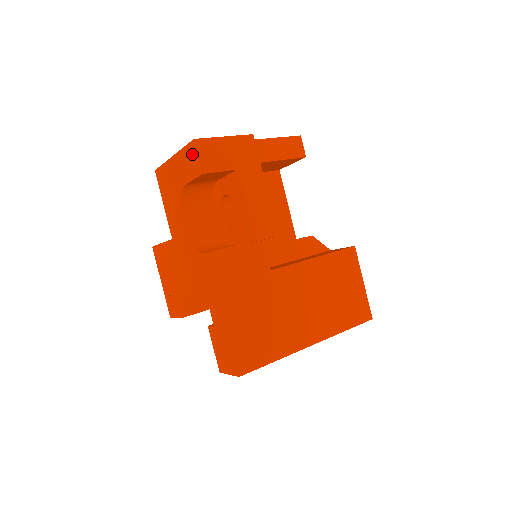
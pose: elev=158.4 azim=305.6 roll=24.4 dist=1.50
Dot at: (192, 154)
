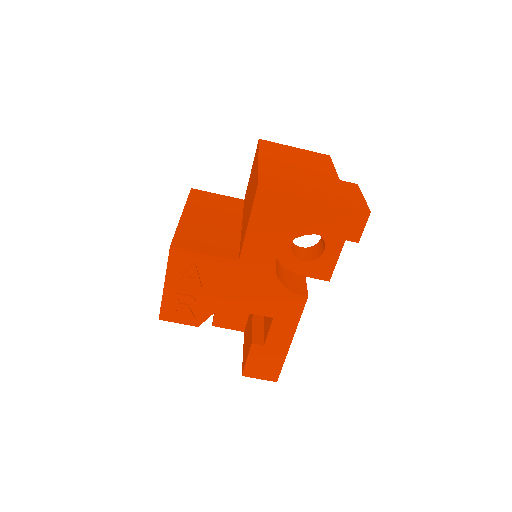
Dot at: (357, 221)
